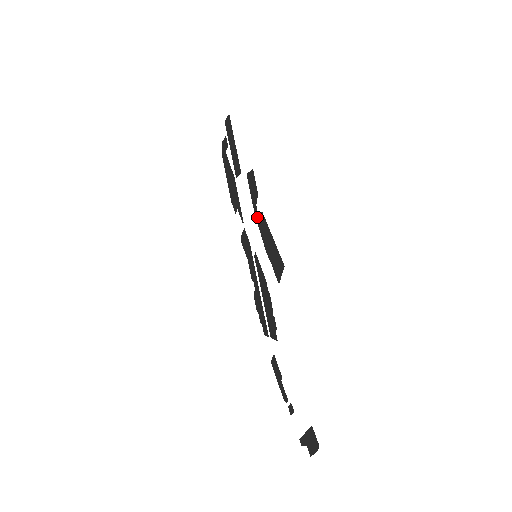
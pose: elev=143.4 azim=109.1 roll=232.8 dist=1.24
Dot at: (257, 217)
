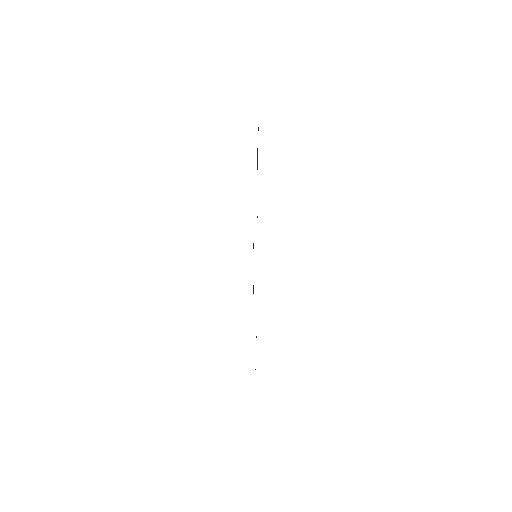
Dot at: occluded
